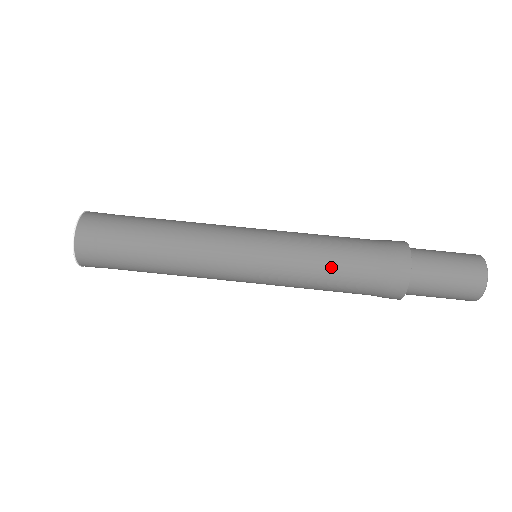
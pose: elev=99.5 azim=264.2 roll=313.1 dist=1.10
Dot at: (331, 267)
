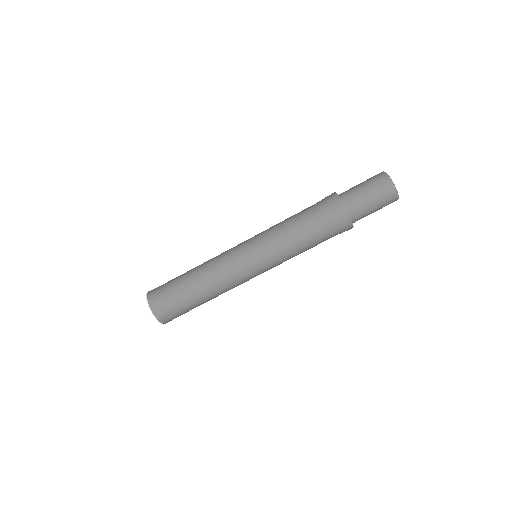
Dot at: (304, 244)
